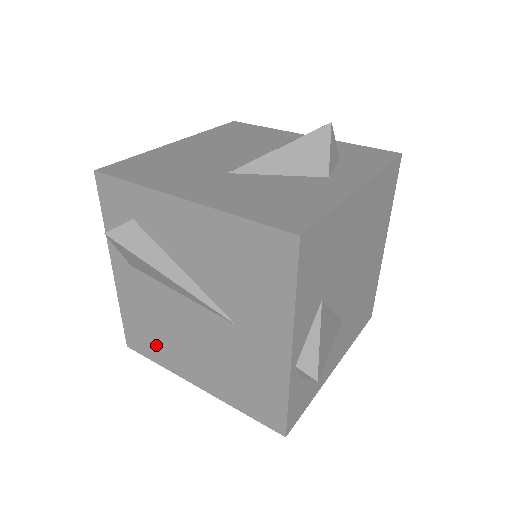
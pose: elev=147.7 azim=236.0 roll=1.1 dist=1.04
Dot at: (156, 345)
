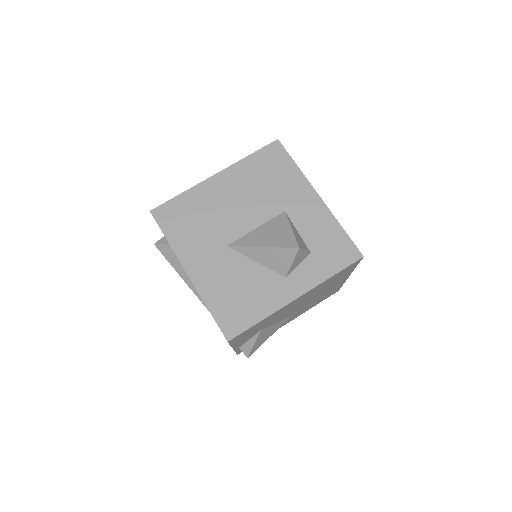
Dot at: occluded
